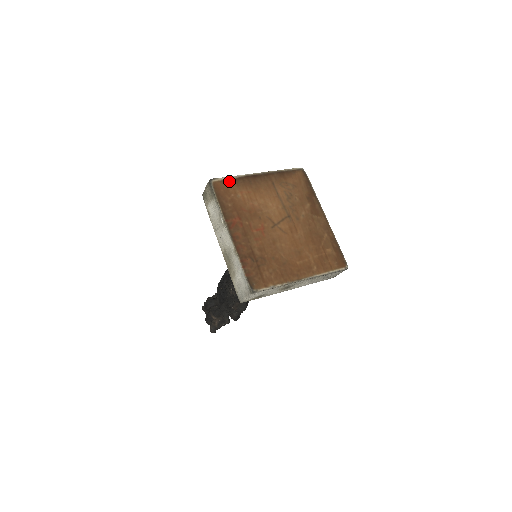
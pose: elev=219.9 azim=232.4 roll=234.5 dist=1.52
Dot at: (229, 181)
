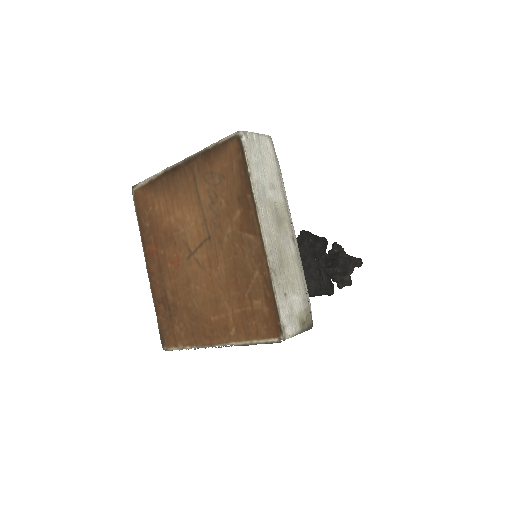
Dot at: (148, 186)
